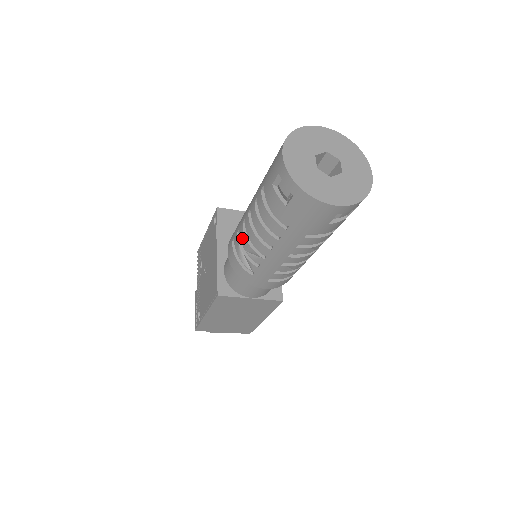
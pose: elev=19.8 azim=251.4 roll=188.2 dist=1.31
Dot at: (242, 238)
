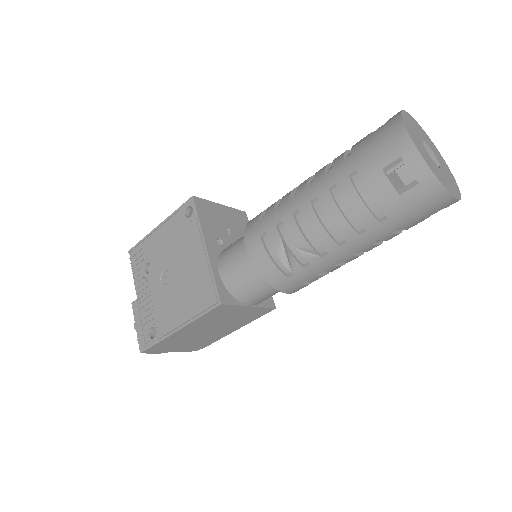
Dot at: (292, 232)
